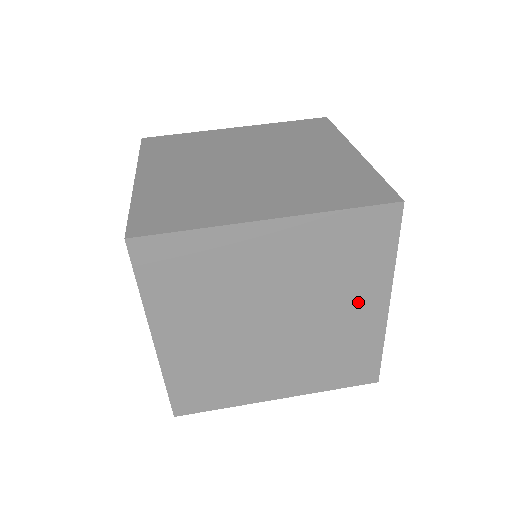
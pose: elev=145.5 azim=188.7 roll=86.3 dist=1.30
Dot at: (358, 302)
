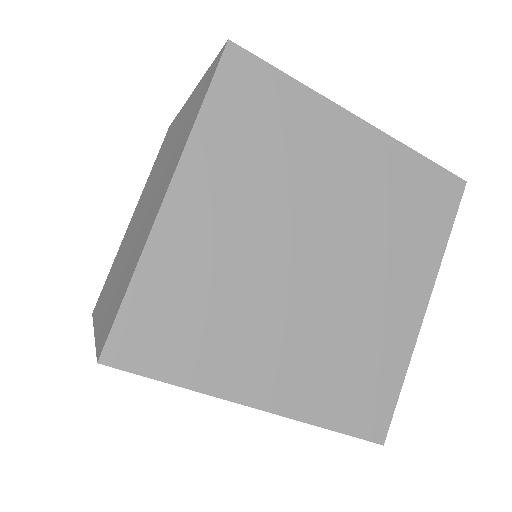
Dot at: (401, 283)
